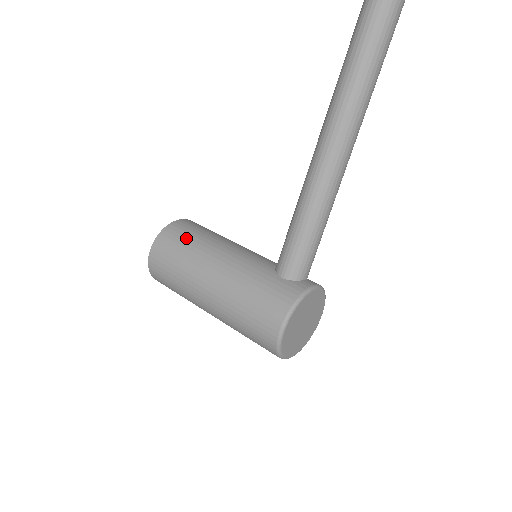
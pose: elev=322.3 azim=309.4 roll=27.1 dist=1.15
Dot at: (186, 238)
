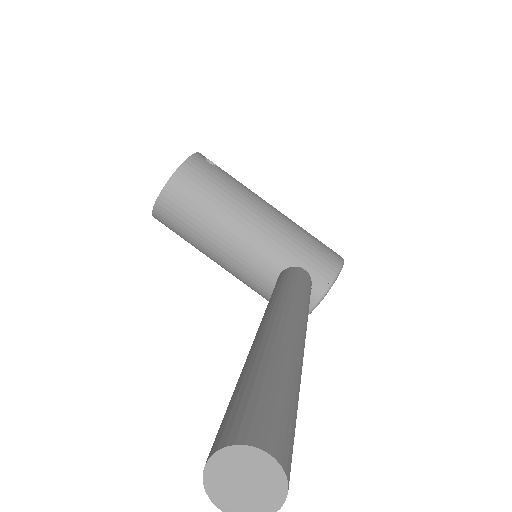
Dot at: (180, 230)
